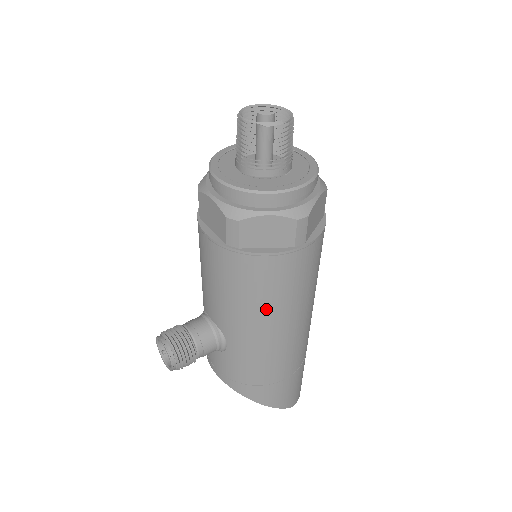
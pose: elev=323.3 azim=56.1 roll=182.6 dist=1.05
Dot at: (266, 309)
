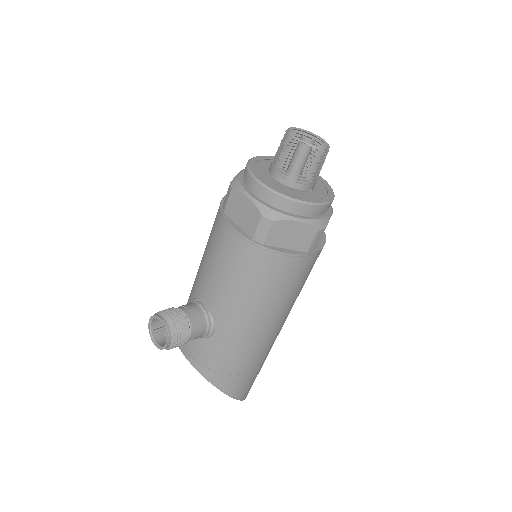
Dot at: (266, 303)
